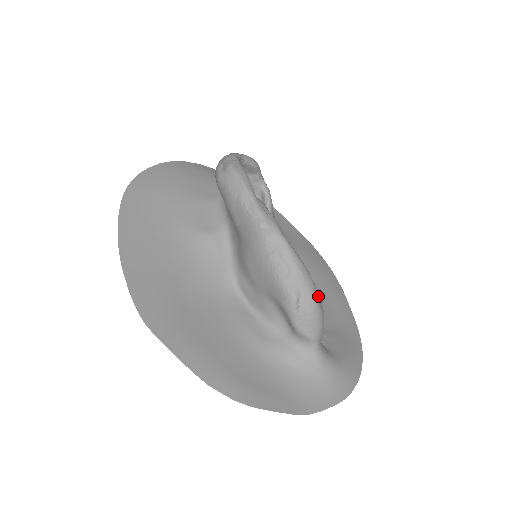
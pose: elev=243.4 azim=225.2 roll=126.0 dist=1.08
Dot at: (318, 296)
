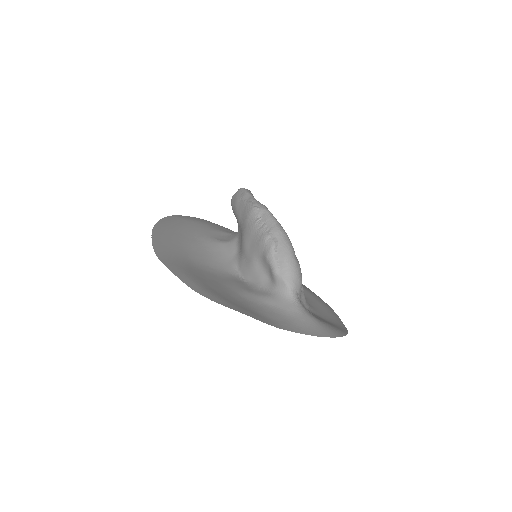
Dot at: occluded
